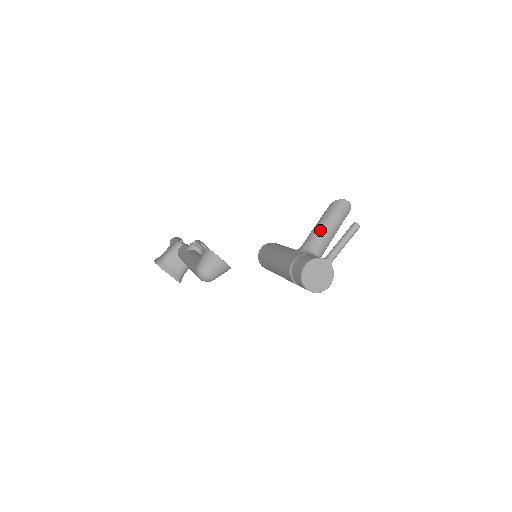
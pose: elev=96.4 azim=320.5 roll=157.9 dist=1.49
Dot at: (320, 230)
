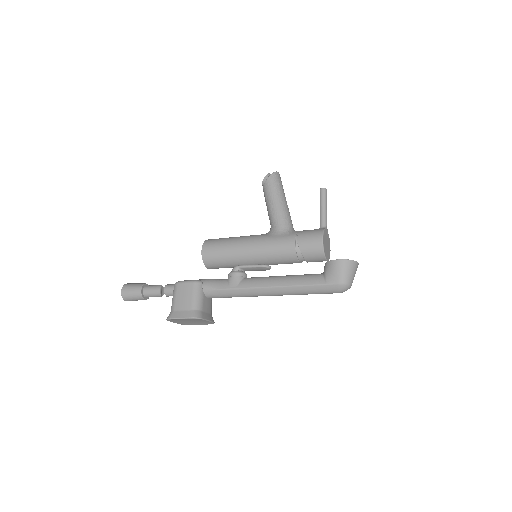
Dot at: (283, 207)
